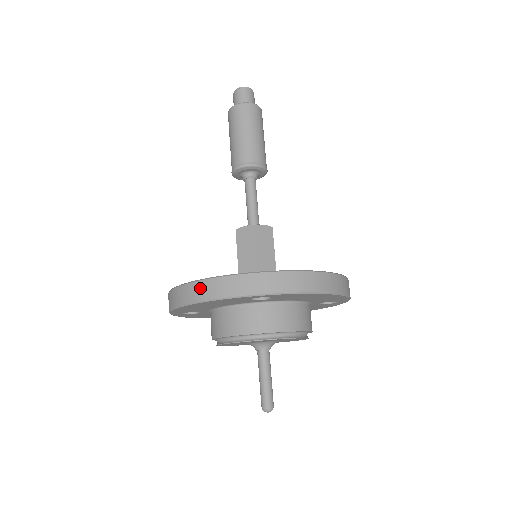
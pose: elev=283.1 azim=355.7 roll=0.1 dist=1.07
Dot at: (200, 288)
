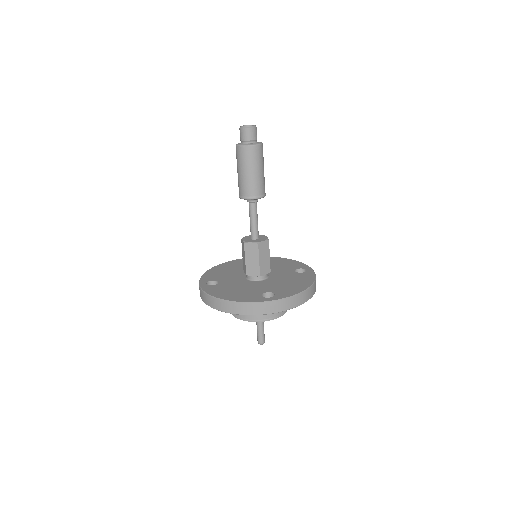
Dot at: (233, 307)
